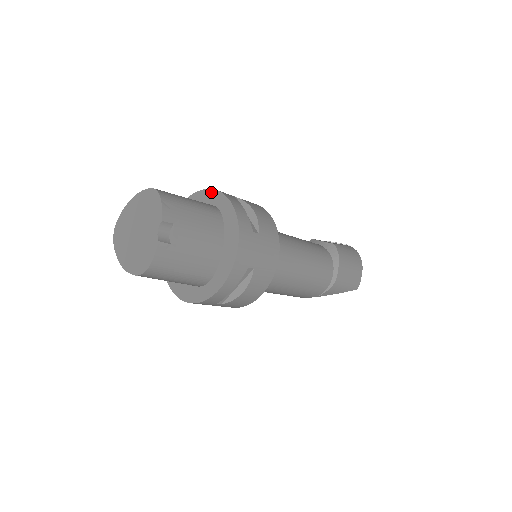
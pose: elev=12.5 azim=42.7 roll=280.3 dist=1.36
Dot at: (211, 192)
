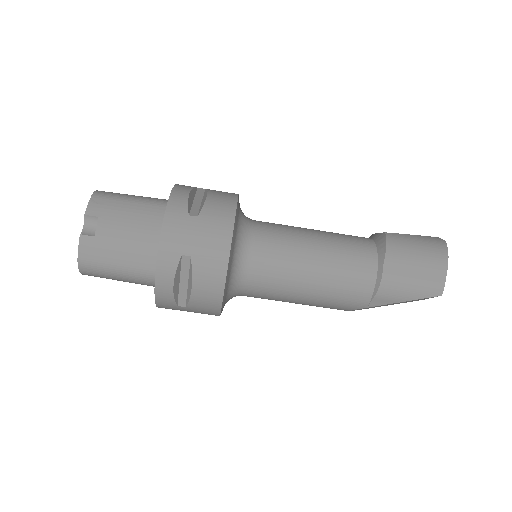
Dot at: occluded
